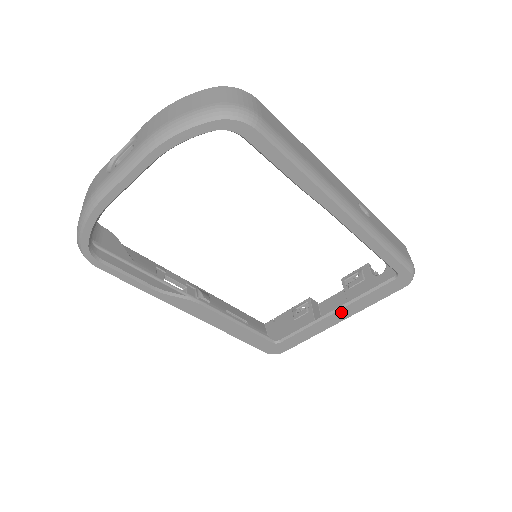
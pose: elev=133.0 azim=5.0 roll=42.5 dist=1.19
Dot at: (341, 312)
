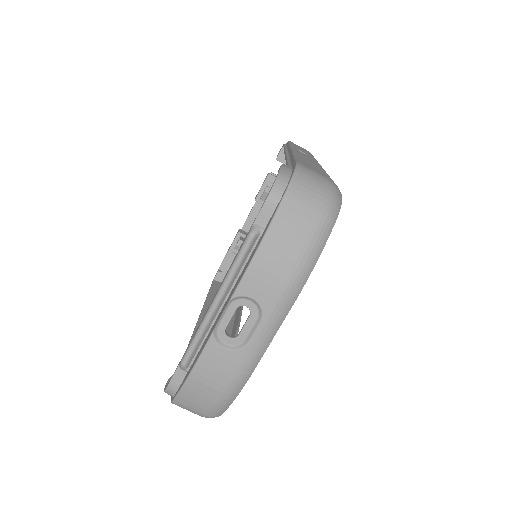
Dot at: occluded
